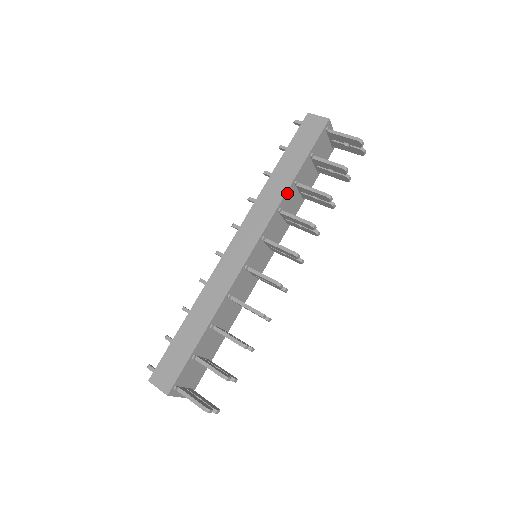
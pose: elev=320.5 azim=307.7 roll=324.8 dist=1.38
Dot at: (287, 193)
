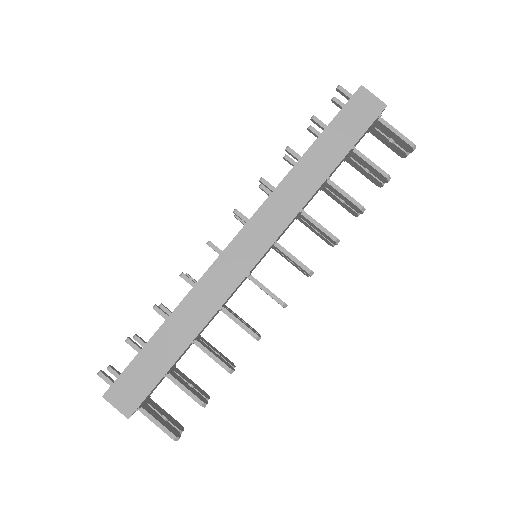
Dot at: (316, 191)
